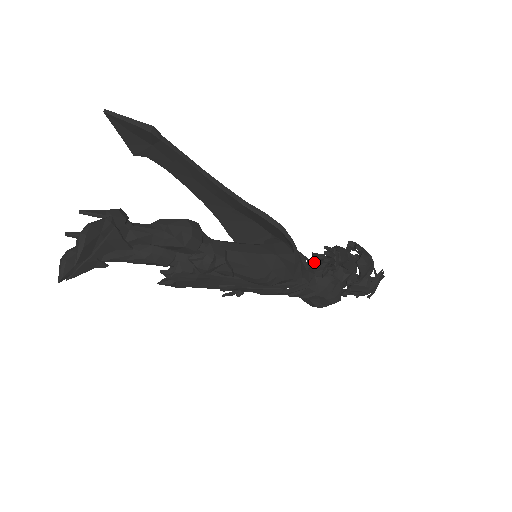
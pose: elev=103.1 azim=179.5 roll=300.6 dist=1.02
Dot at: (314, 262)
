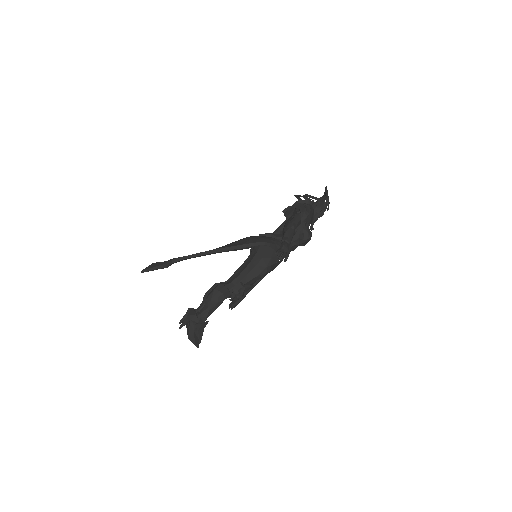
Dot at: occluded
